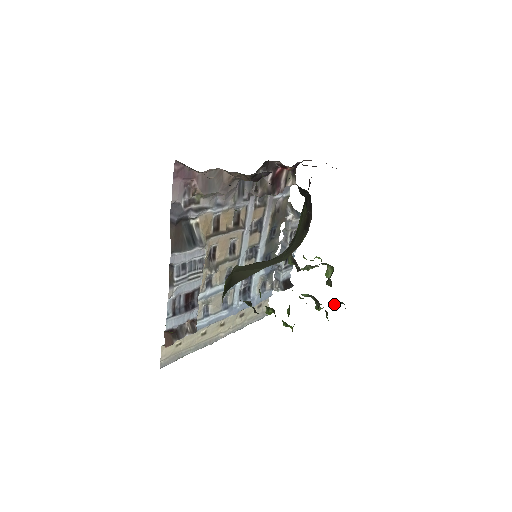
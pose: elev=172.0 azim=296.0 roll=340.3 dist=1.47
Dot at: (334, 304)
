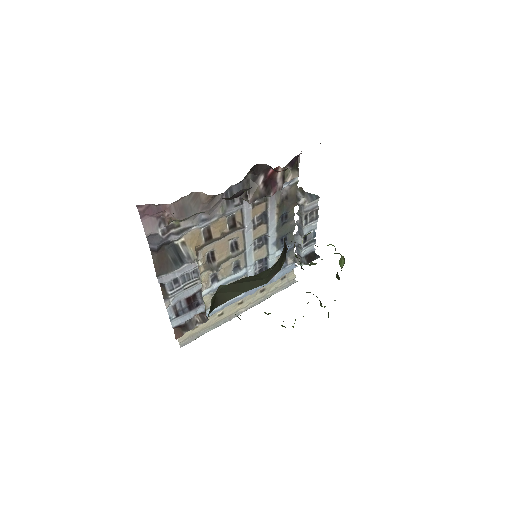
Dot at: occluded
